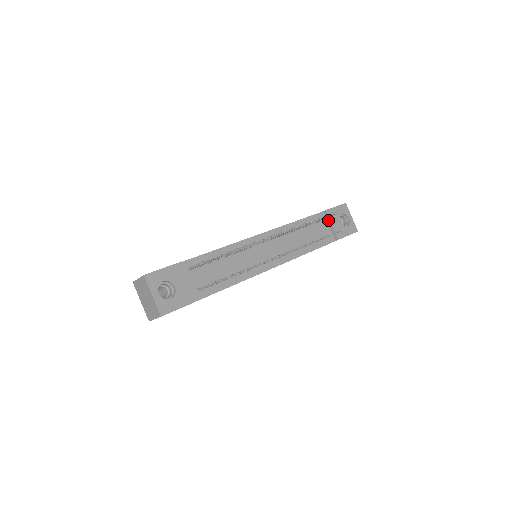
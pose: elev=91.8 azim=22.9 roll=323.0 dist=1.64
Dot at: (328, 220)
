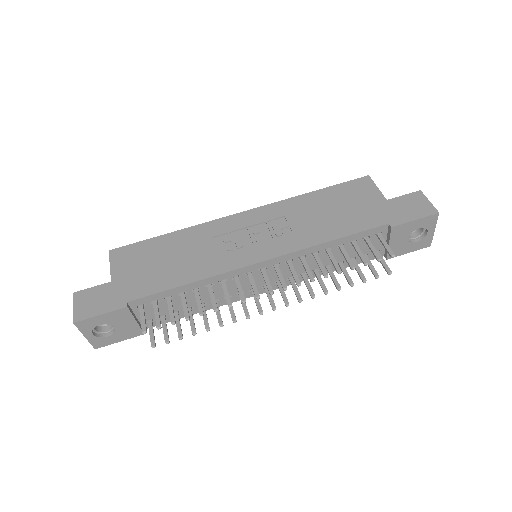
Dot at: (388, 236)
